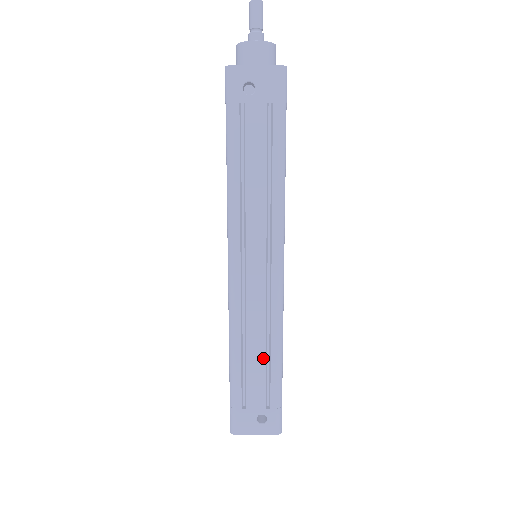
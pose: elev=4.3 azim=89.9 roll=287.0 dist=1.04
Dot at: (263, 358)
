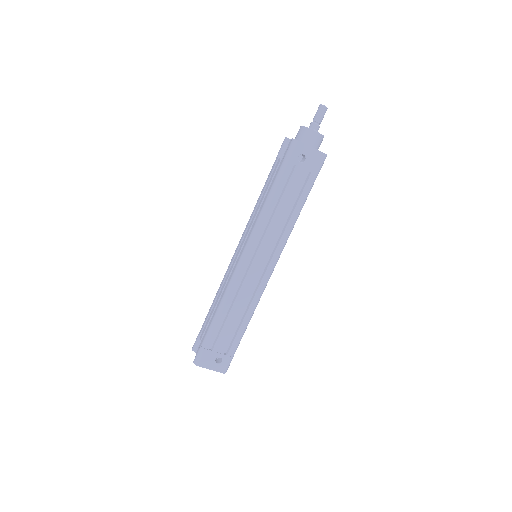
Dot at: (237, 322)
